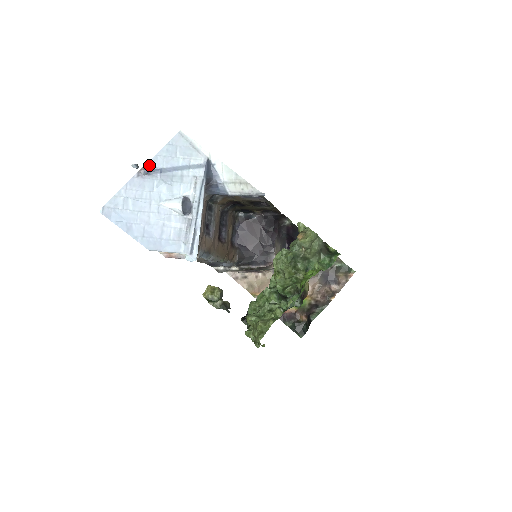
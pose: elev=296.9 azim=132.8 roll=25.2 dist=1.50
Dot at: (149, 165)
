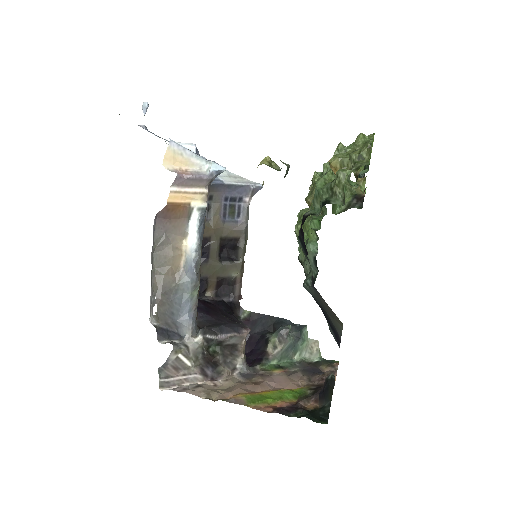
Dot at: occluded
